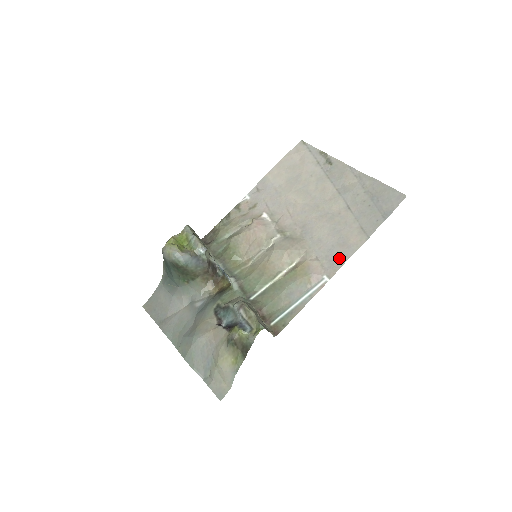
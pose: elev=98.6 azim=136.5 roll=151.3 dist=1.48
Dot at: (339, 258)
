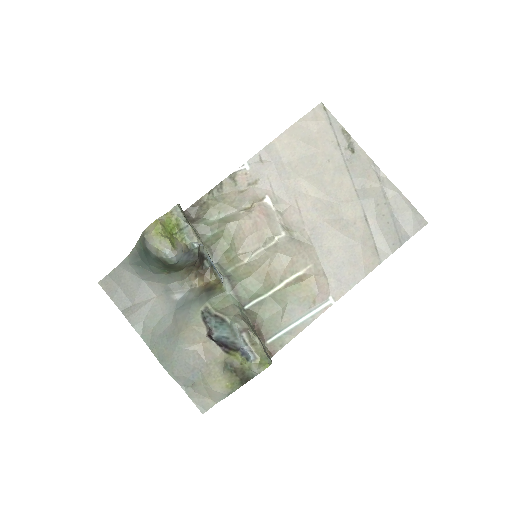
Dot at: (348, 280)
